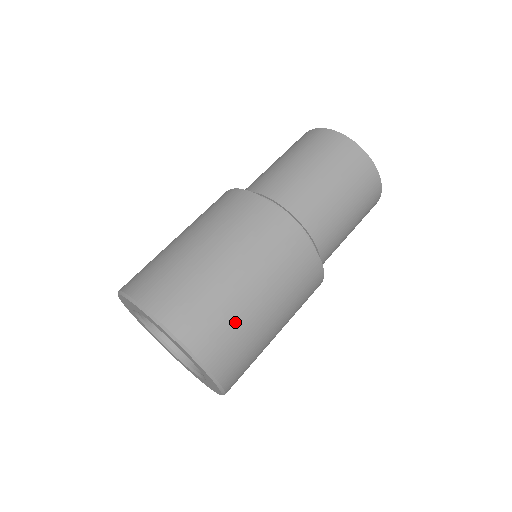
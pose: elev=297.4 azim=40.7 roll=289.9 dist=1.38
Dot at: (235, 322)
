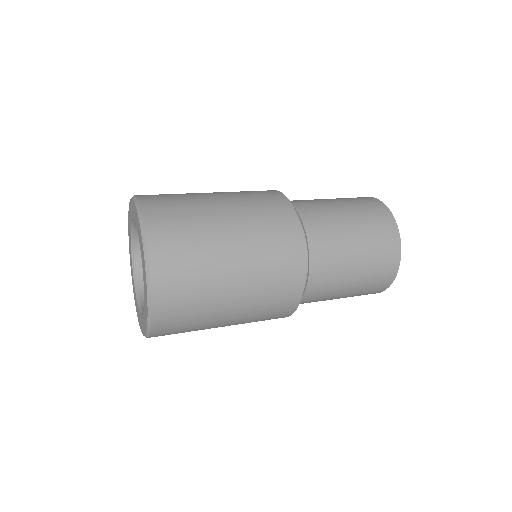
Dot at: (200, 285)
